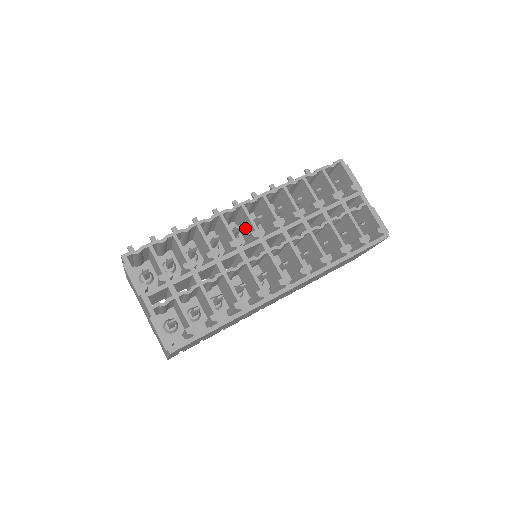
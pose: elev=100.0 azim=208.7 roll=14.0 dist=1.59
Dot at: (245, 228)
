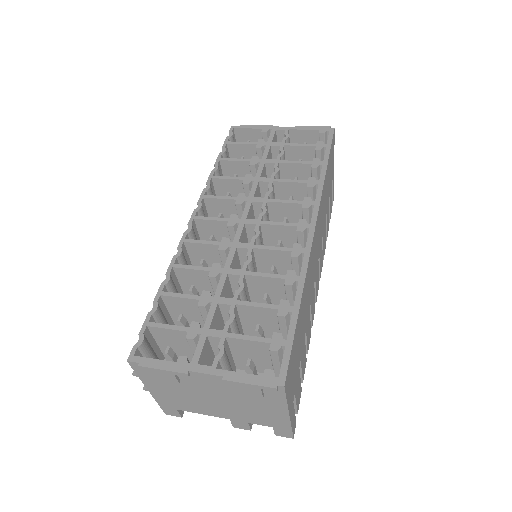
Dot at: (219, 240)
